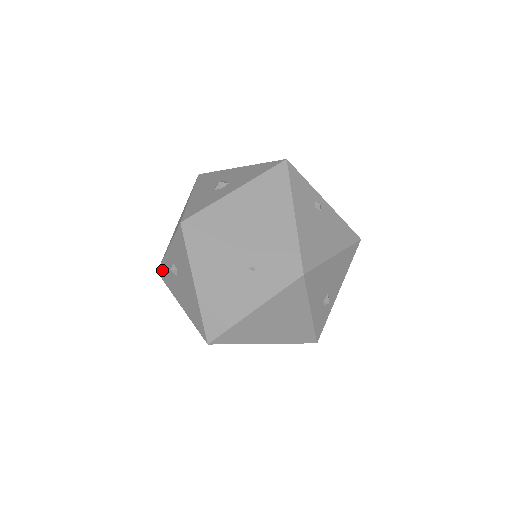
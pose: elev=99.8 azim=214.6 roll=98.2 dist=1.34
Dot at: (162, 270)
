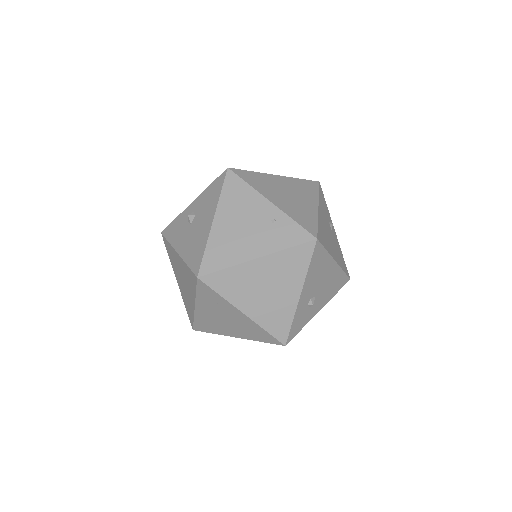
Dot at: (171, 226)
